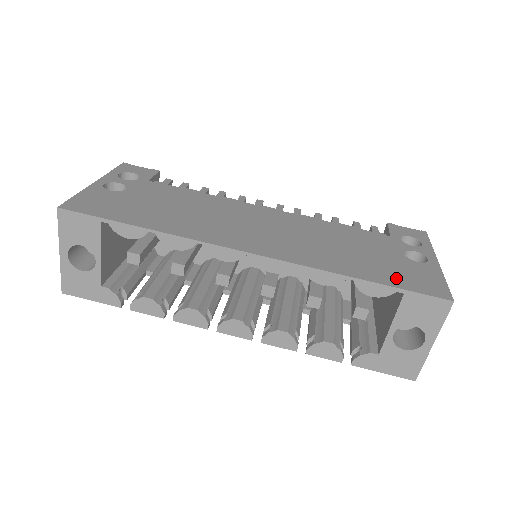
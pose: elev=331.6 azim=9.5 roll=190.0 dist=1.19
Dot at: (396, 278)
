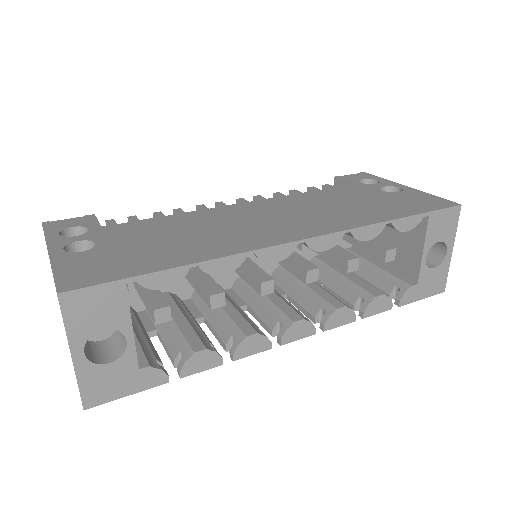
Dot at: (411, 207)
